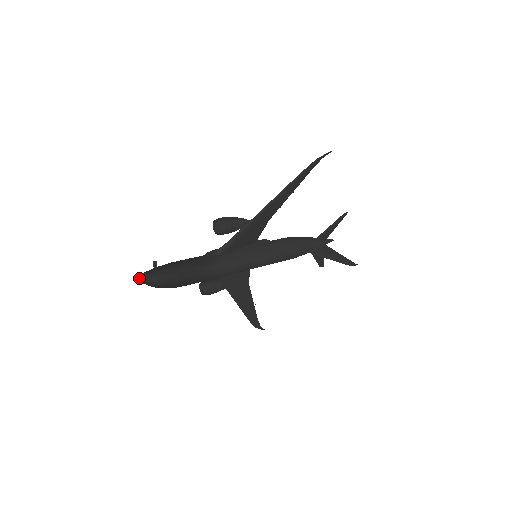
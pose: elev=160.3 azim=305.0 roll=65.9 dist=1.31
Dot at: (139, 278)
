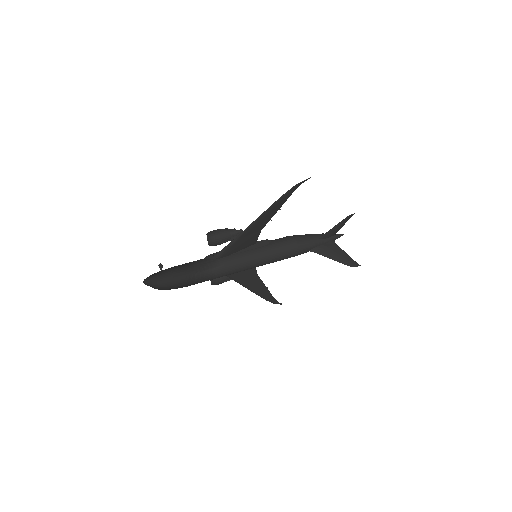
Dot at: (144, 282)
